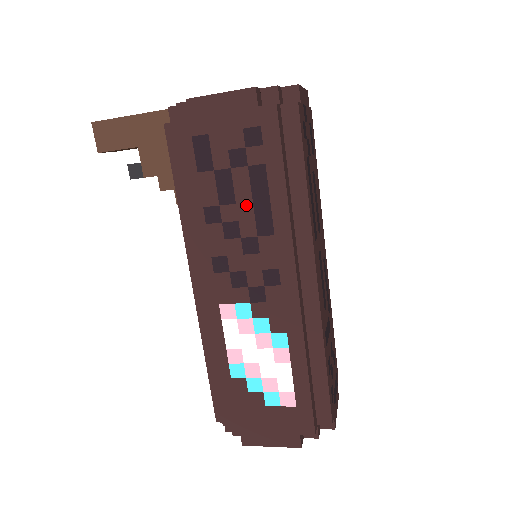
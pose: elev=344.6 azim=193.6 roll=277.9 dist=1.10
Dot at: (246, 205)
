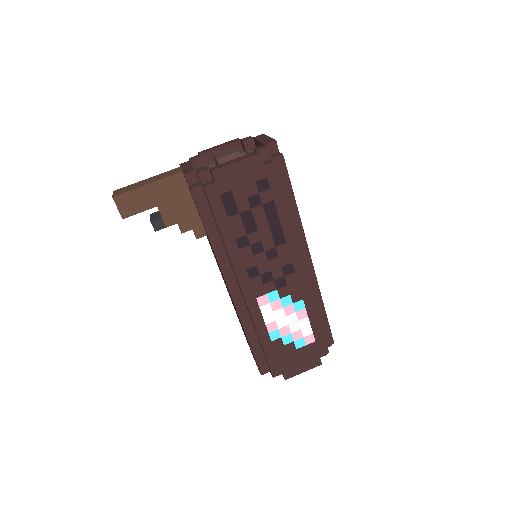
Dot at: (265, 229)
